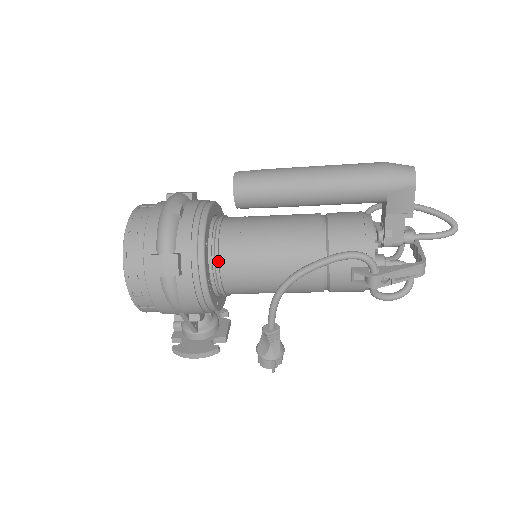
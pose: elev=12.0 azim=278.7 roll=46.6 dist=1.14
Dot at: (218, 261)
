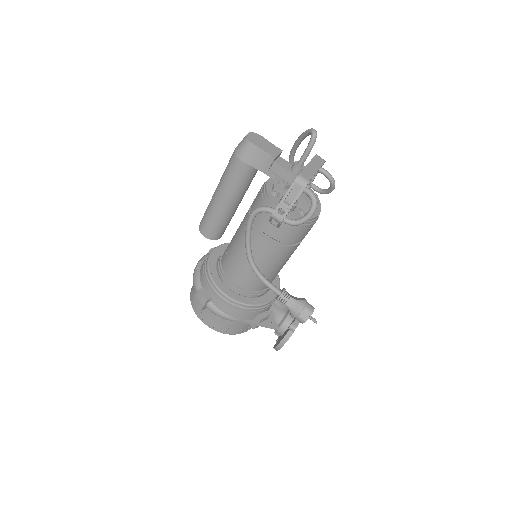
Dot at: (225, 277)
